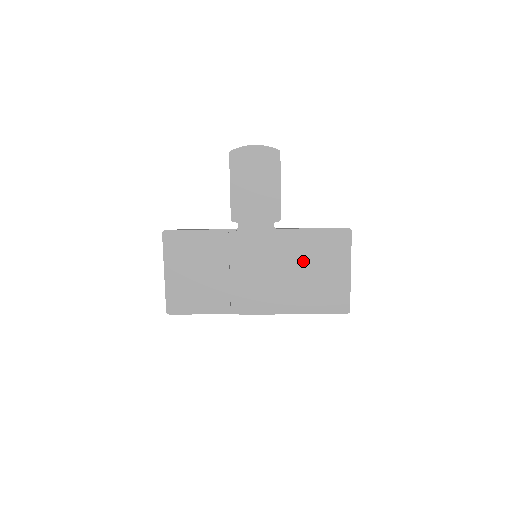
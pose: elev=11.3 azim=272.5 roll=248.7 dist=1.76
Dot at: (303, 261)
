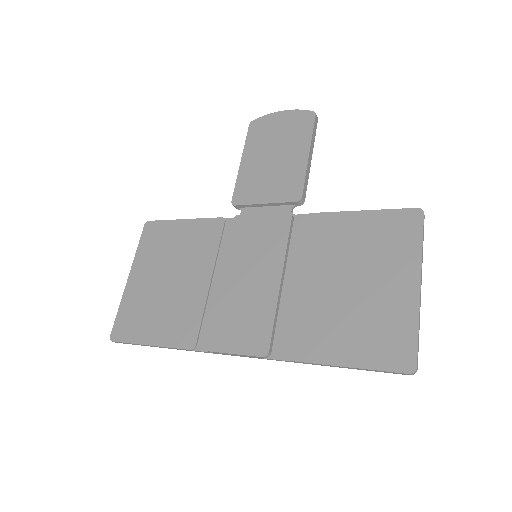
Dot at: (330, 264)
